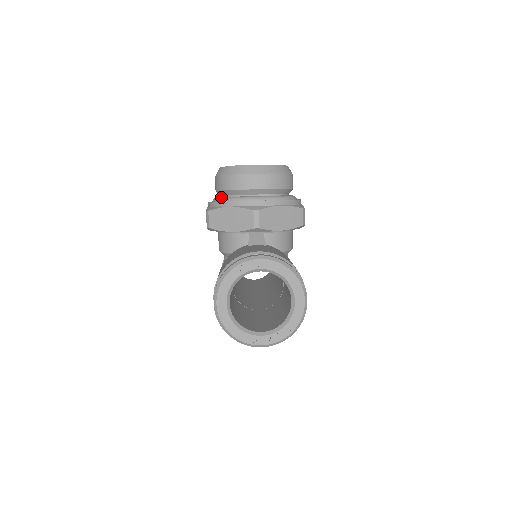
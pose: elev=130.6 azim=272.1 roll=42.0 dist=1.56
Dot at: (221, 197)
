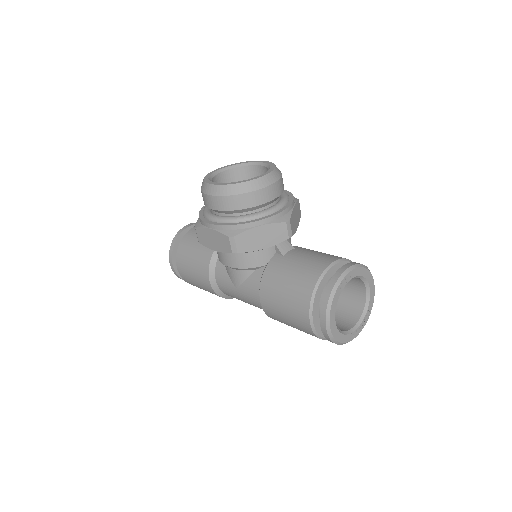
Dot at: (237, 217)
